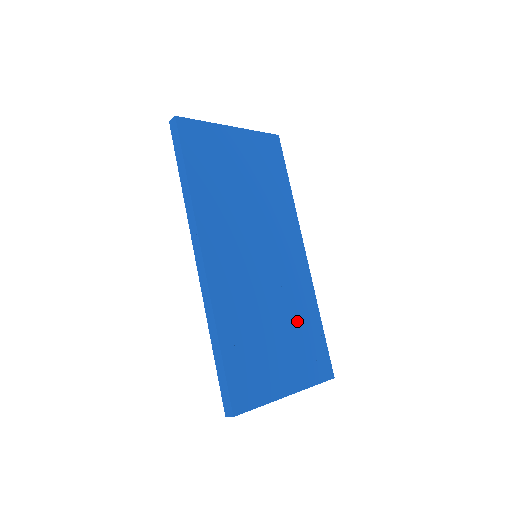
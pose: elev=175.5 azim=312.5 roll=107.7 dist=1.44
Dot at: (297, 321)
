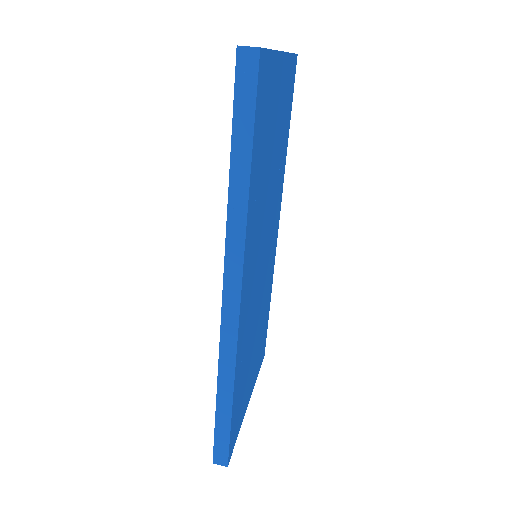
Dot at: (263, 318)
